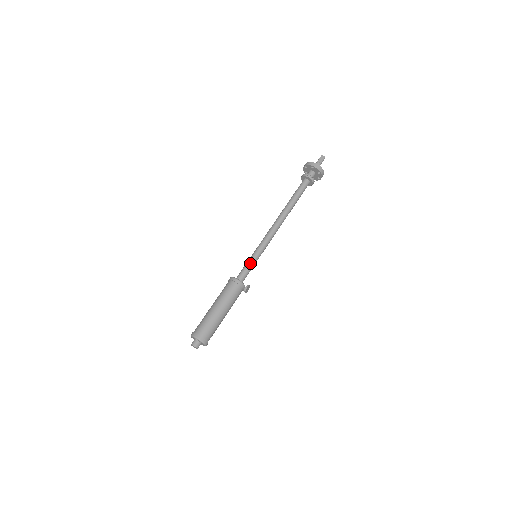
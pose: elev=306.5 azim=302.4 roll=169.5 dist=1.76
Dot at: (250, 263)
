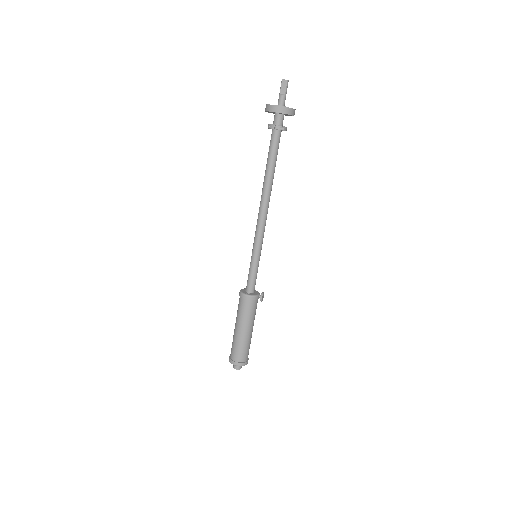
Dot at: (253, 269)
